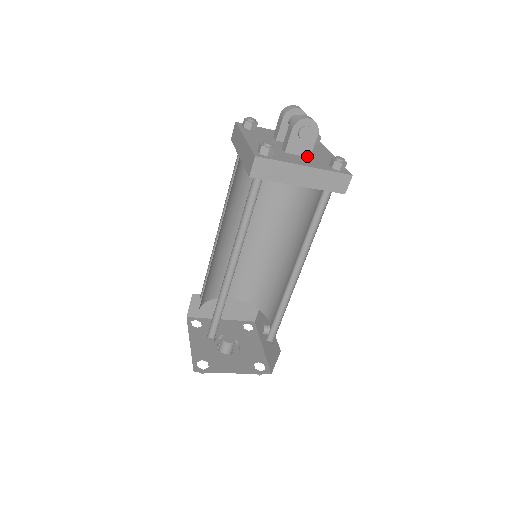
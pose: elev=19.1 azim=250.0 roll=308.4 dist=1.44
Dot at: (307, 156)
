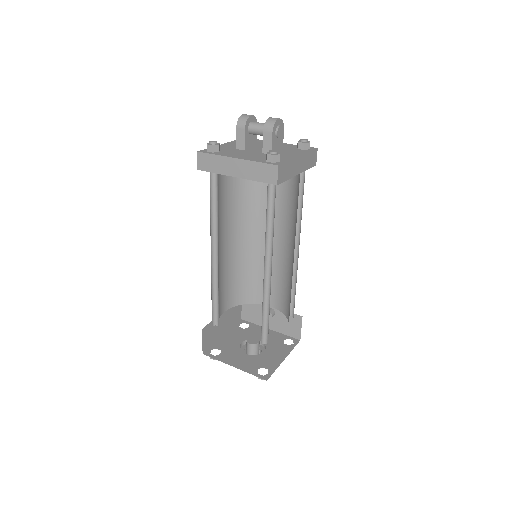
Dot at: (281, 150)
